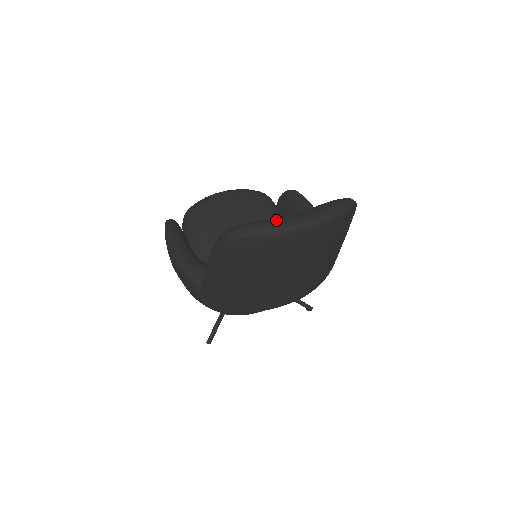
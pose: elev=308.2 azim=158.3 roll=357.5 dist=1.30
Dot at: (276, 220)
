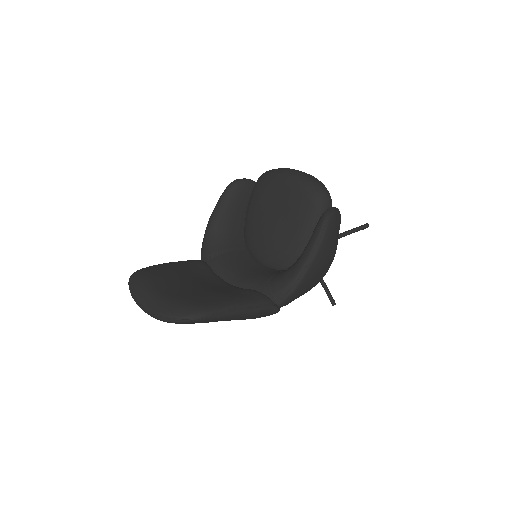
Dot at: (140, 294)
